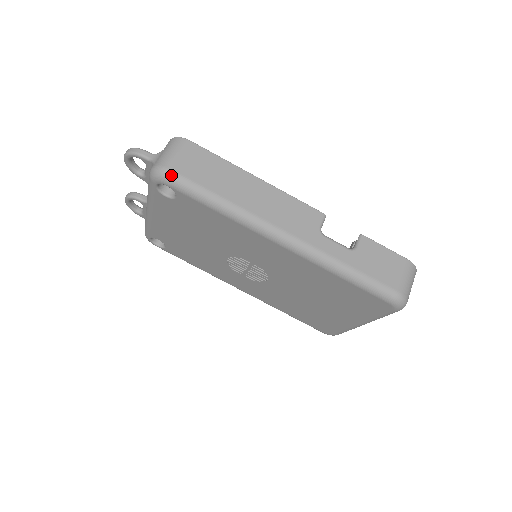
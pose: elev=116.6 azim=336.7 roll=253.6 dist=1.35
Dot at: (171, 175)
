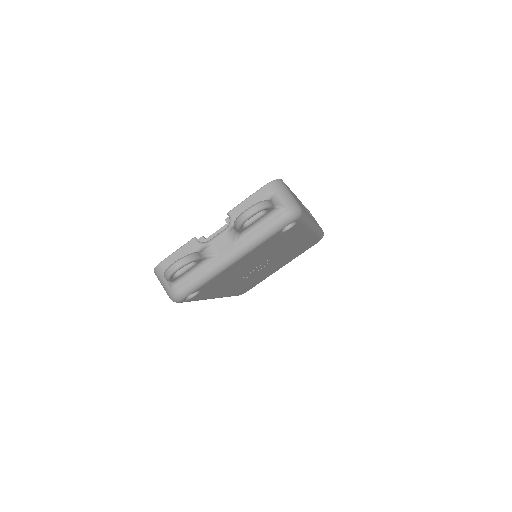
Dot at: (302, 211)
